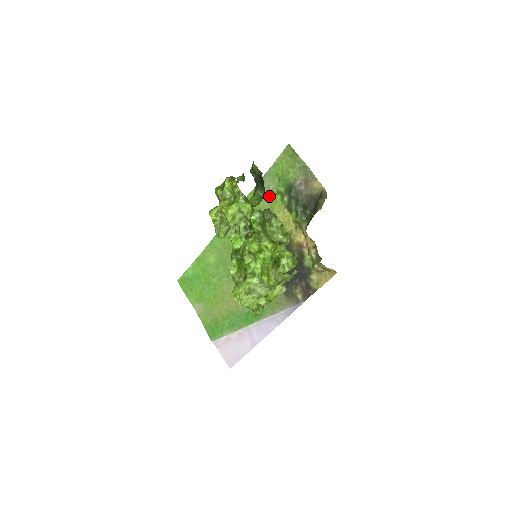
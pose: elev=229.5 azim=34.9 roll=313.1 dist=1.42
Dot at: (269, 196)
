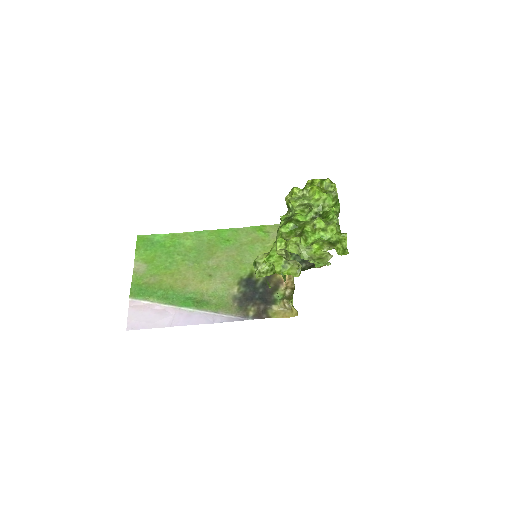
Dot at: occluded
